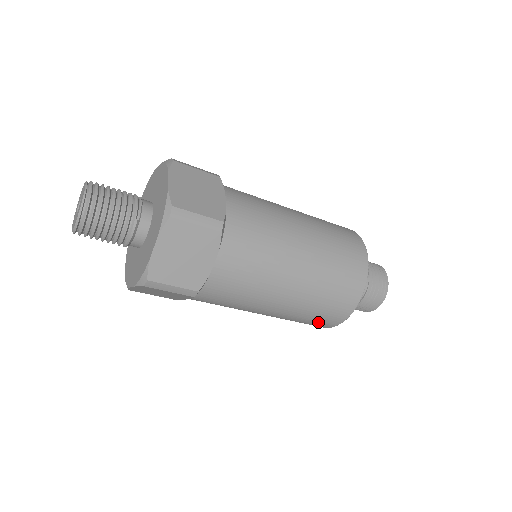
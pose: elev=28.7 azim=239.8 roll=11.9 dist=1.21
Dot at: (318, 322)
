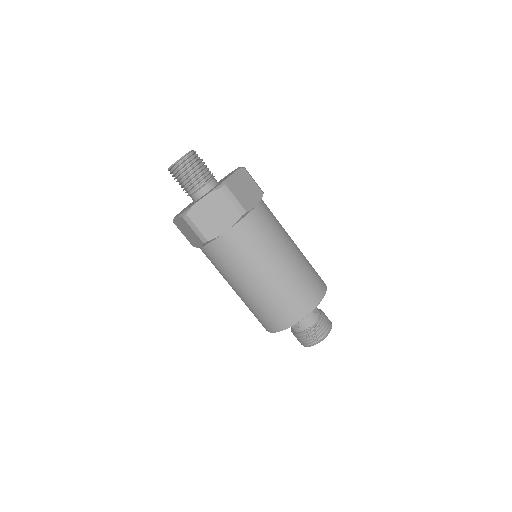
Dot at: (266, 320)
